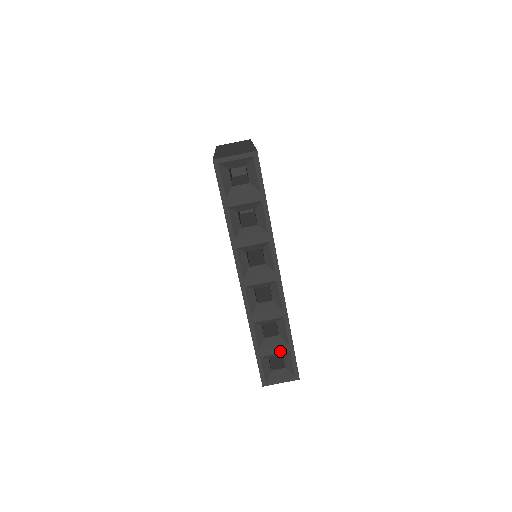
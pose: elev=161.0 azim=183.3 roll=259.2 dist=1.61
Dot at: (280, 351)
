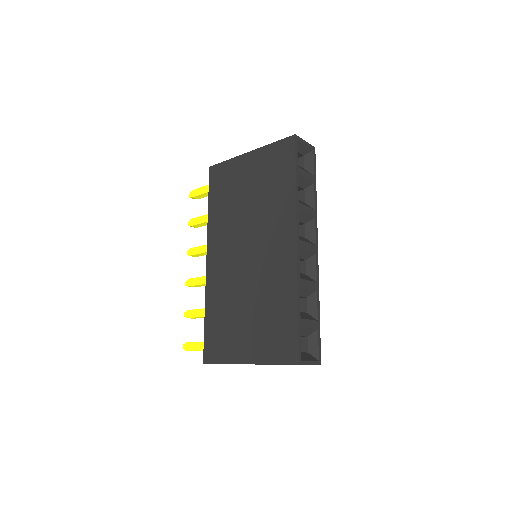
Dot at: (312, 326)
